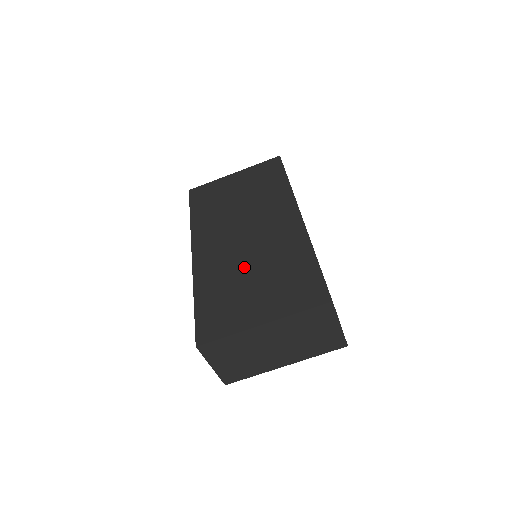
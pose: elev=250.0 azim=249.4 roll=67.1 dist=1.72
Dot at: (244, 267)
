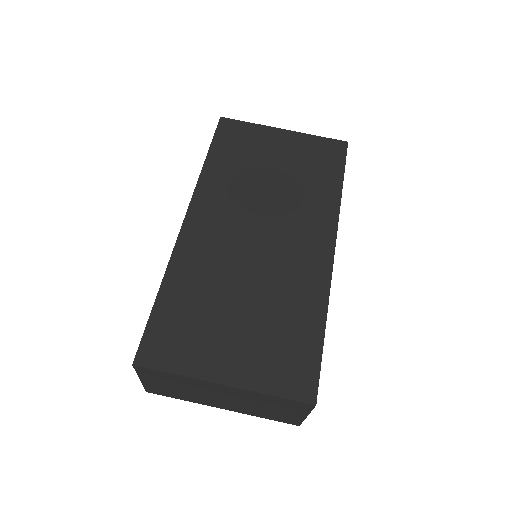
Dot at: (237, 283)
